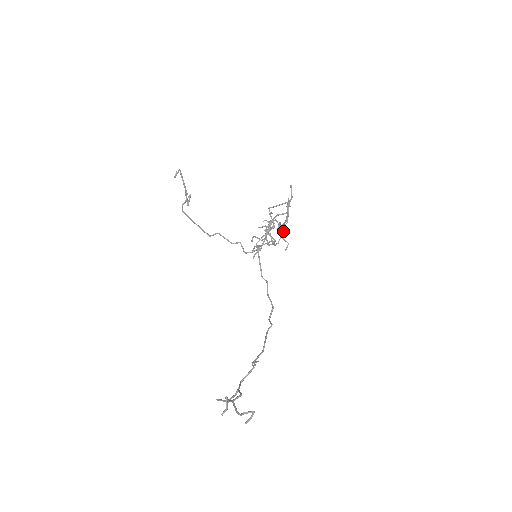
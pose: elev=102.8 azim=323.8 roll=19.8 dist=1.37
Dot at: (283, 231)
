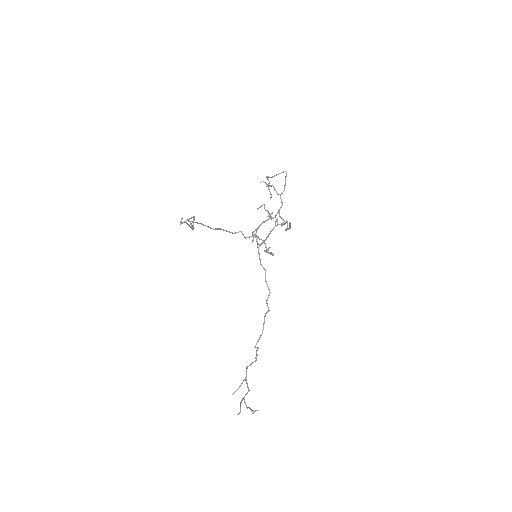
Dot at: (280, 208)
